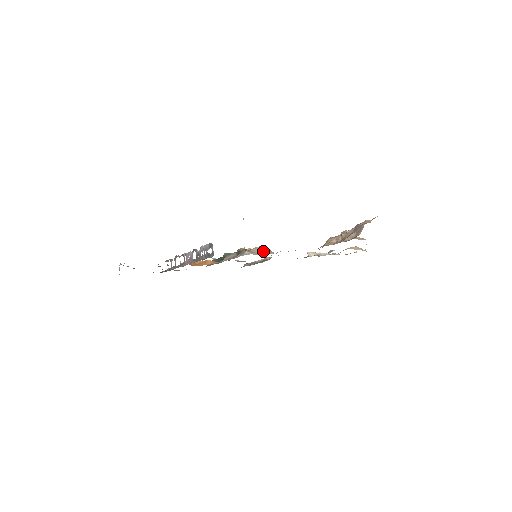
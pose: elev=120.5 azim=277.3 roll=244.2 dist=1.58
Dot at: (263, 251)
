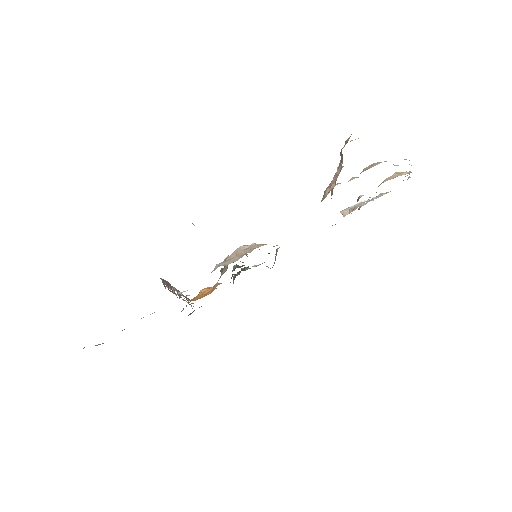
Dot at: (242, 252)
